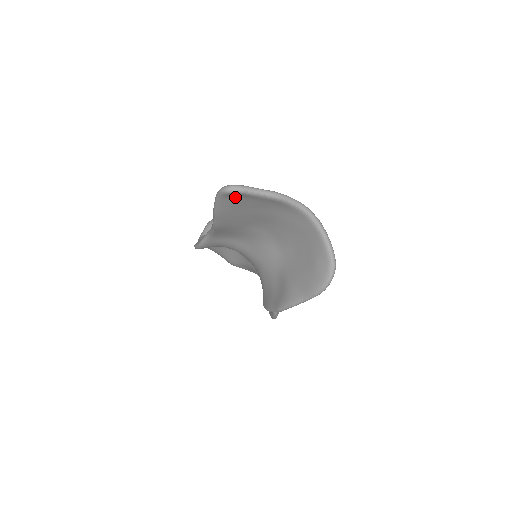
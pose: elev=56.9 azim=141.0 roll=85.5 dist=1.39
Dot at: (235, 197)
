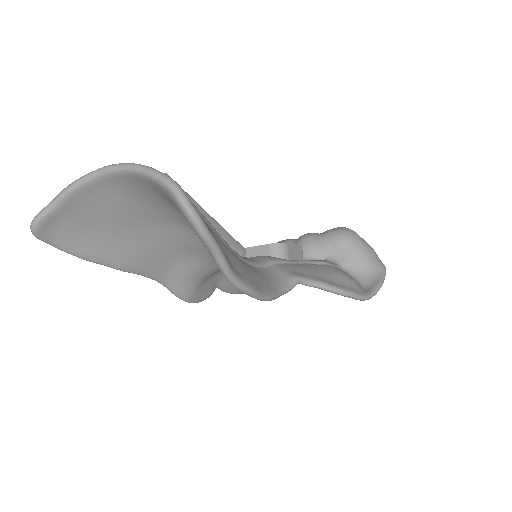
Dot at: (54, 230)
